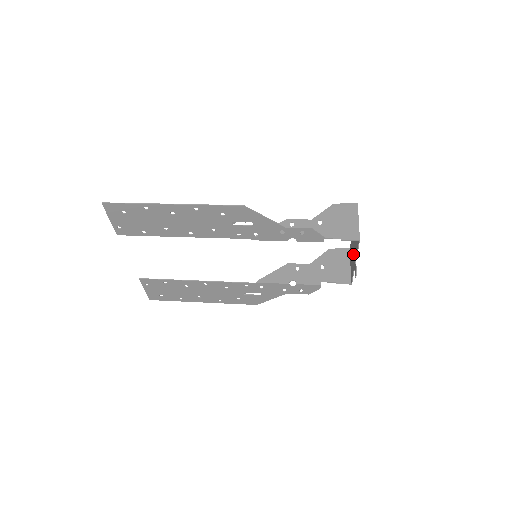
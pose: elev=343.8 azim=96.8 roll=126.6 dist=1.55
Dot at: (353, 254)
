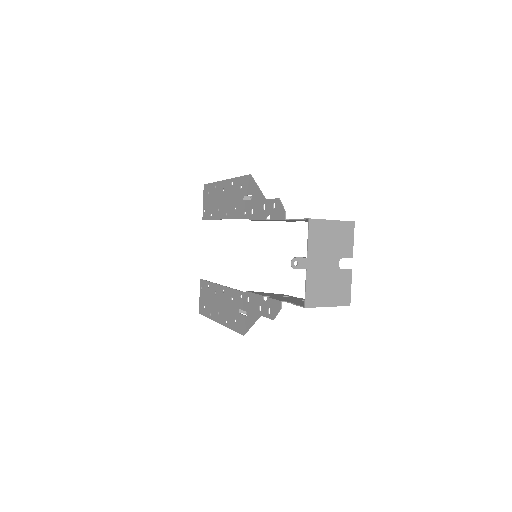
Dot at: (323, 271)
